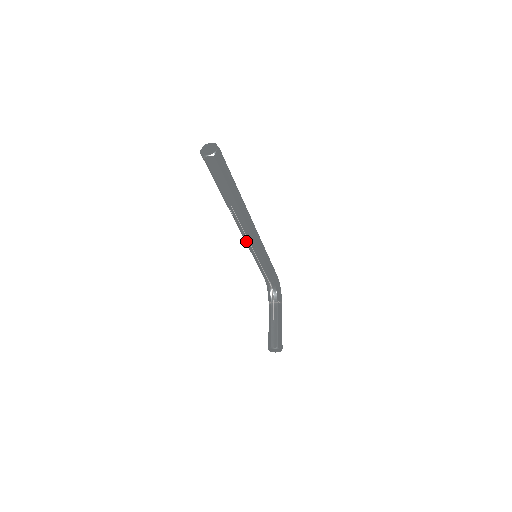
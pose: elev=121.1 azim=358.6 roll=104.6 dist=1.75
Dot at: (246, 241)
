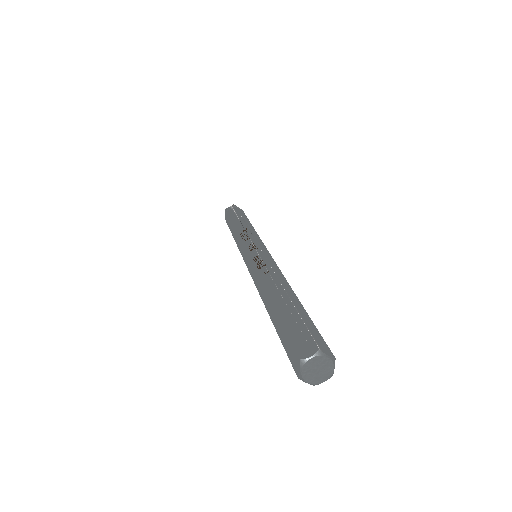
Dot at: occluded
